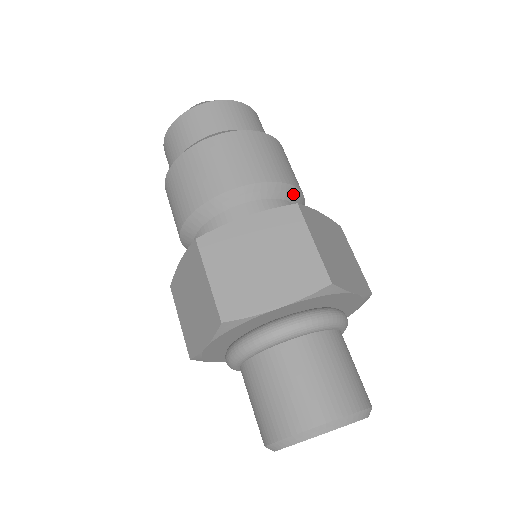
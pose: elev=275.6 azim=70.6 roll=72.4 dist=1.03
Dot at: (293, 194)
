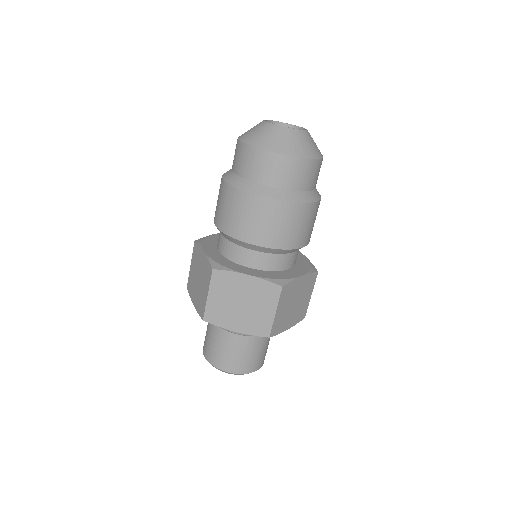
Dot at: occluded
